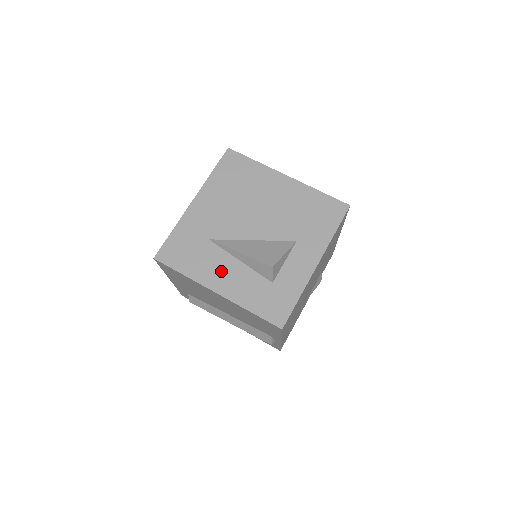
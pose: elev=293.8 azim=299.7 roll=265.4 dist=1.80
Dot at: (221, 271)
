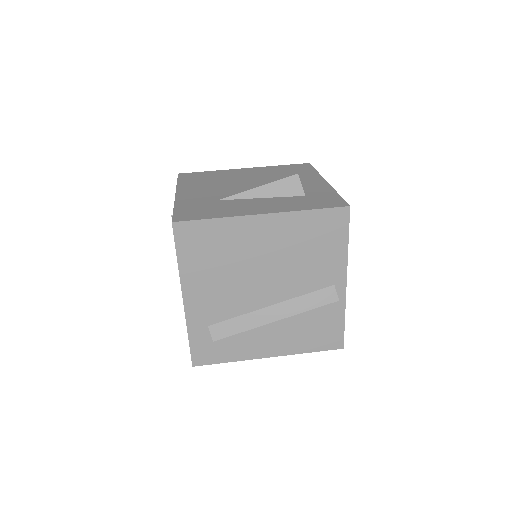
Dot at: (251, 206)
